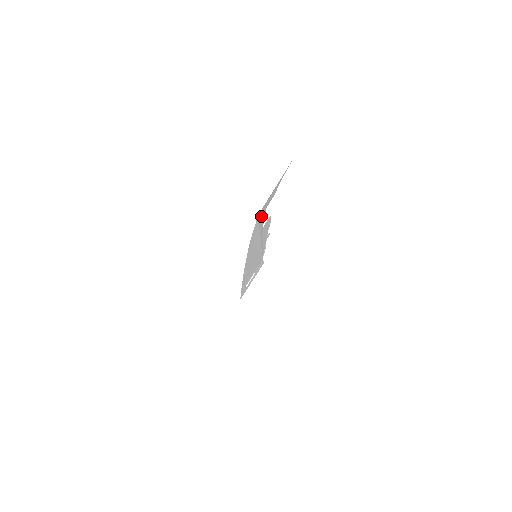
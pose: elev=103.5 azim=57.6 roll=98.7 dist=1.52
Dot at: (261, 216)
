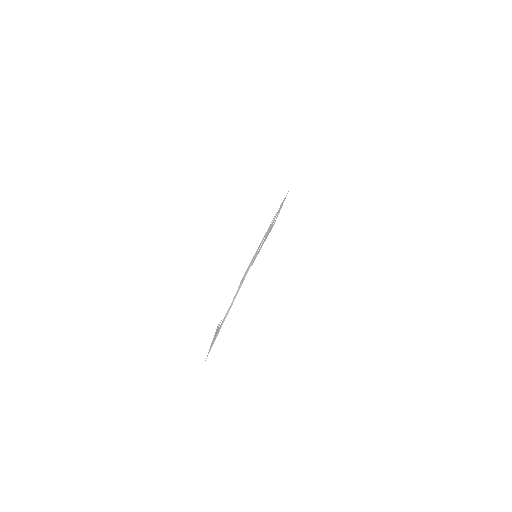
Dot at: (215, 337)
